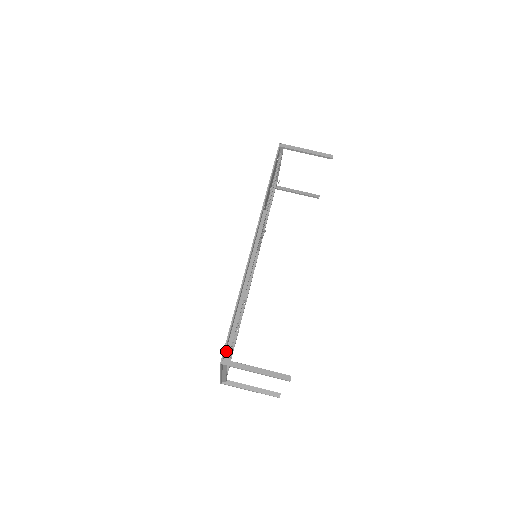
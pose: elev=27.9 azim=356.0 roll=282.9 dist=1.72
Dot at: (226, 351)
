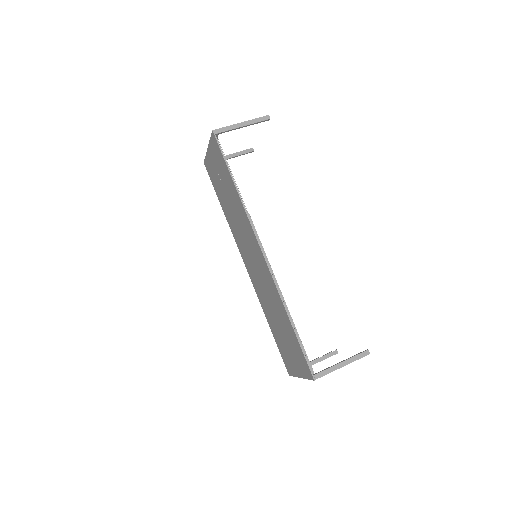
Dot at: occluded
